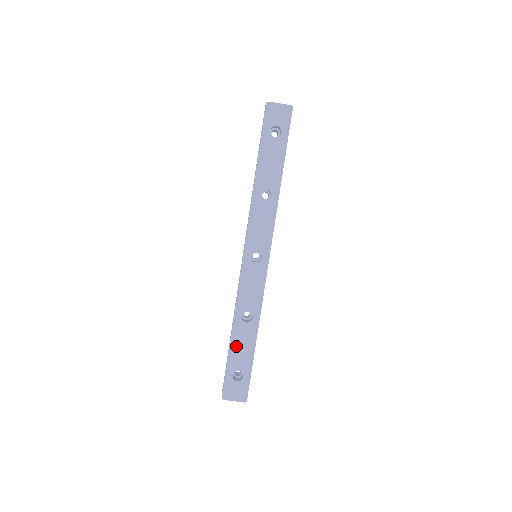
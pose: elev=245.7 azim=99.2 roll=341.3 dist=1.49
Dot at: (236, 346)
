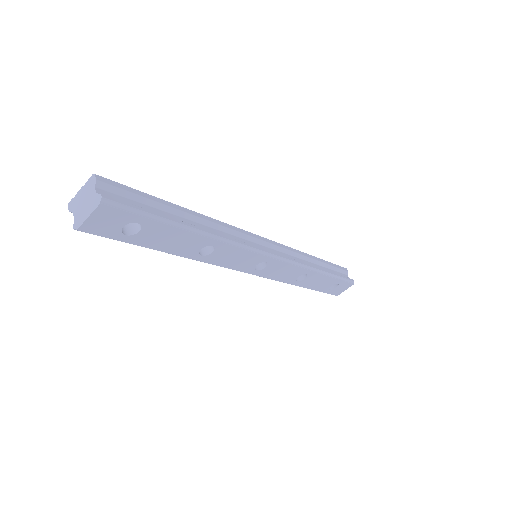
Dot at: (313, 287)
